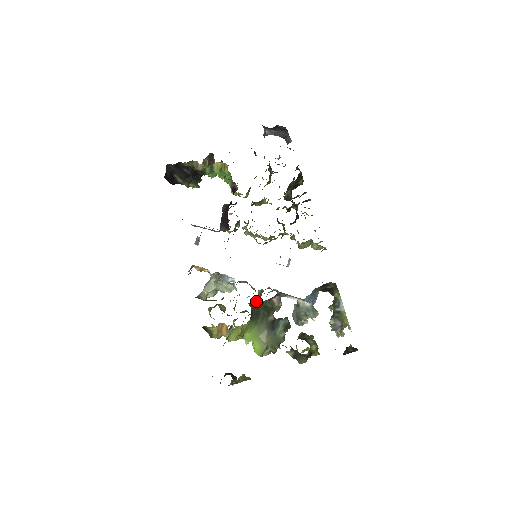
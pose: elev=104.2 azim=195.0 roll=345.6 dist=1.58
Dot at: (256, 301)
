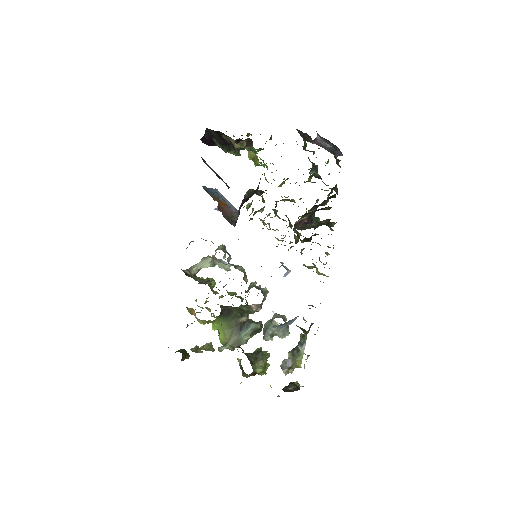
Dot at: occluded
